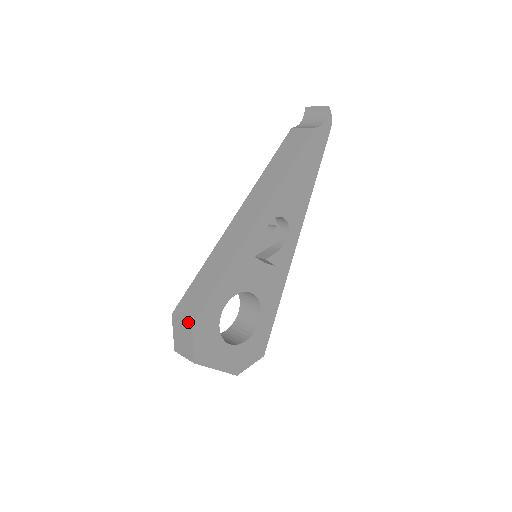
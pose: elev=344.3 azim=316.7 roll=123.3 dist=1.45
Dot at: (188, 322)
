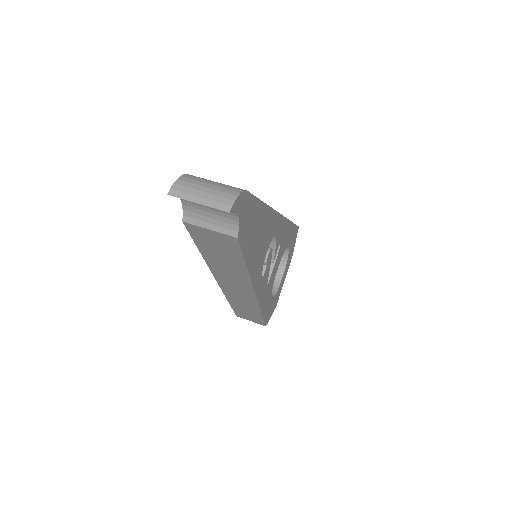
Dot at: occluded
